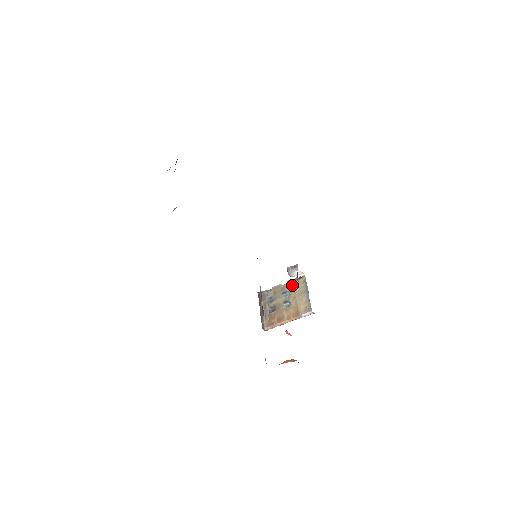
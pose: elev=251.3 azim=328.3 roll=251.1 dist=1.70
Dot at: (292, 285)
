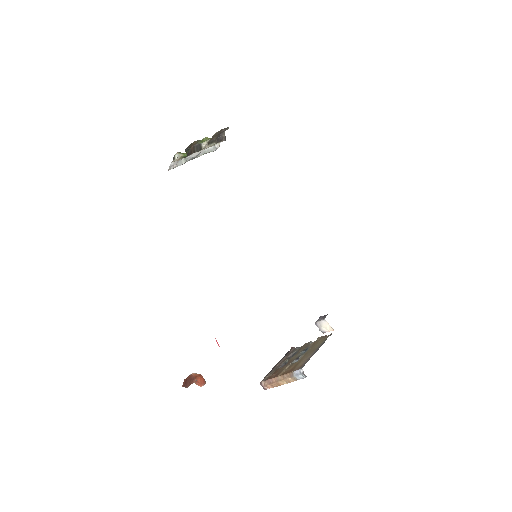
Dot at: (316, 341)
